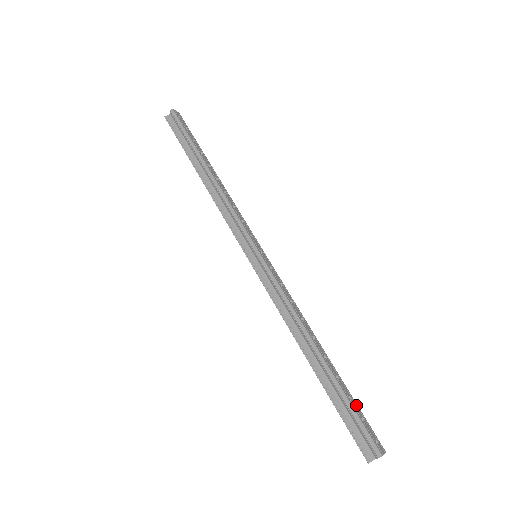
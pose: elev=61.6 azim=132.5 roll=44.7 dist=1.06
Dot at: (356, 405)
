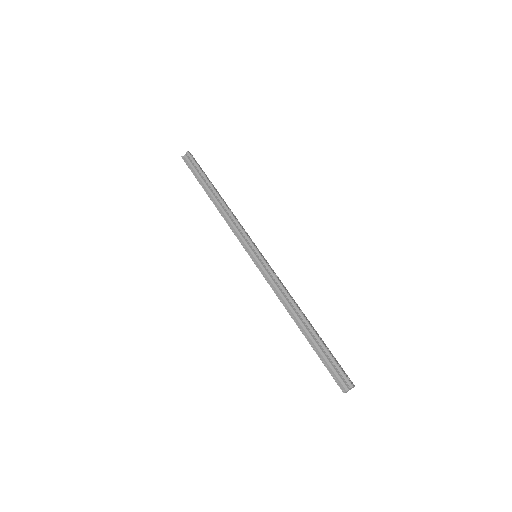
Dot at: (333, 356)
